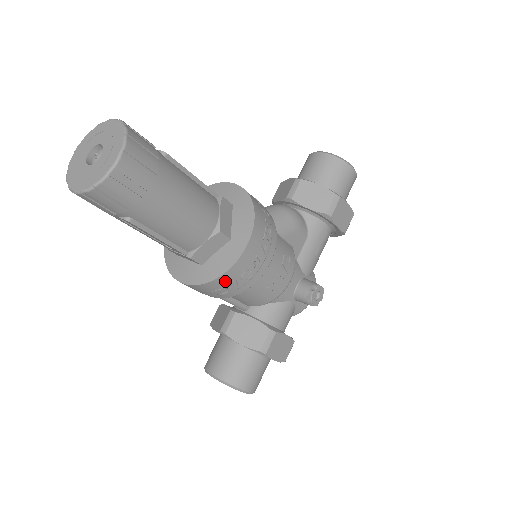
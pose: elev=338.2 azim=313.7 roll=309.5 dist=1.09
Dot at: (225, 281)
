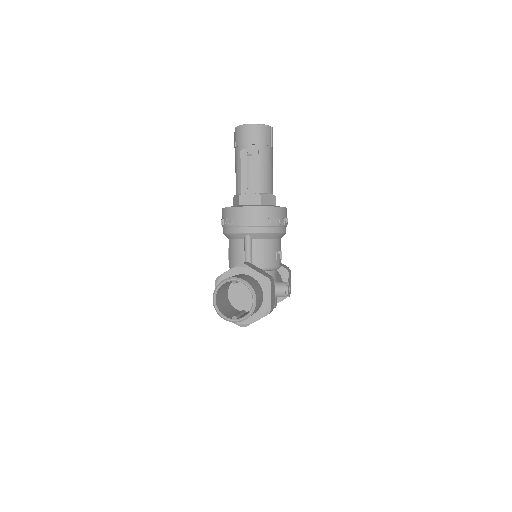
Dot at: (274, 213)
